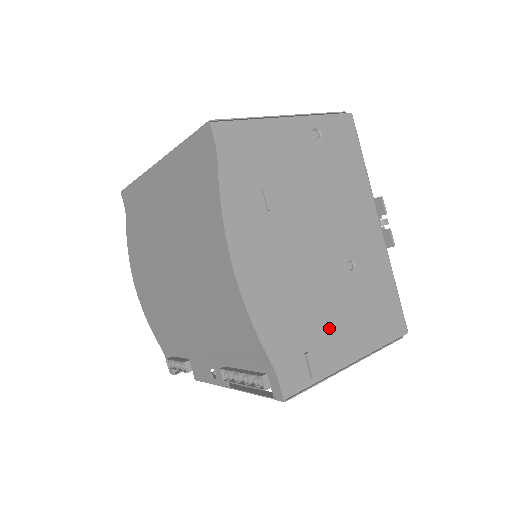
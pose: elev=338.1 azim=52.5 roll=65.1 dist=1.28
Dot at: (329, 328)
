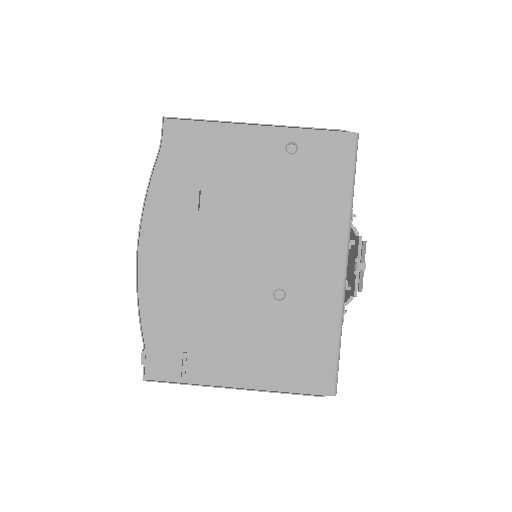
Dot at: (222, 342)
